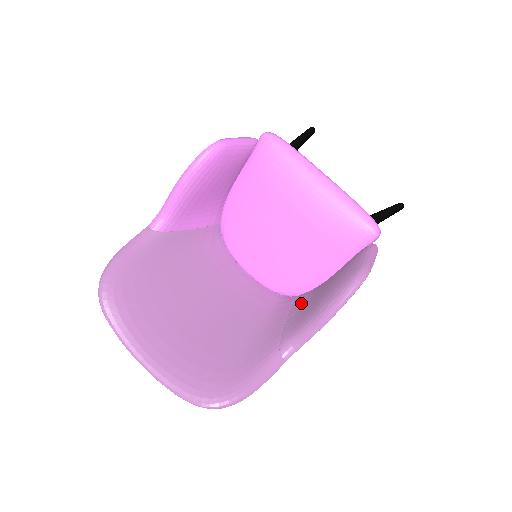
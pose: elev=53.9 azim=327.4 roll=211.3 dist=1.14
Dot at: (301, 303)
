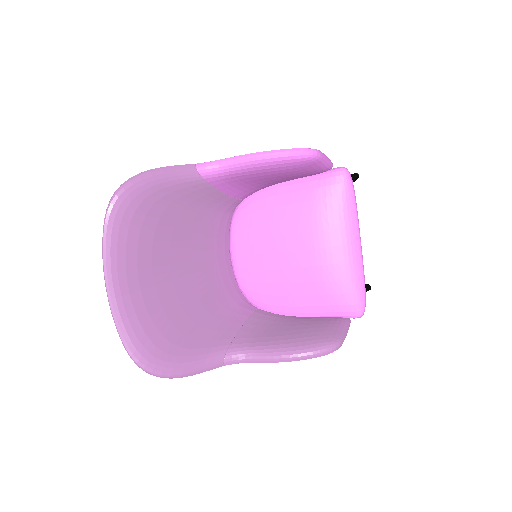
Dot at: (262, 321)
